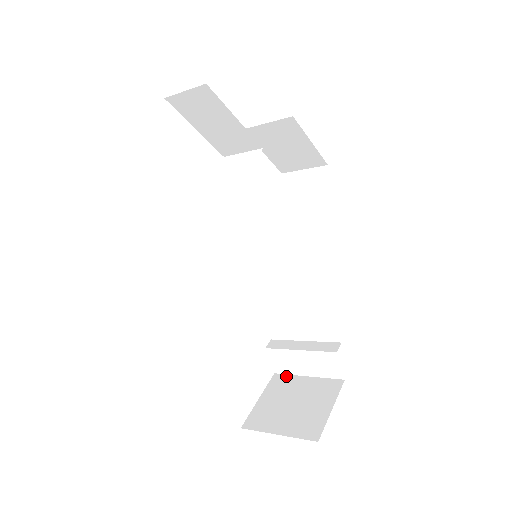
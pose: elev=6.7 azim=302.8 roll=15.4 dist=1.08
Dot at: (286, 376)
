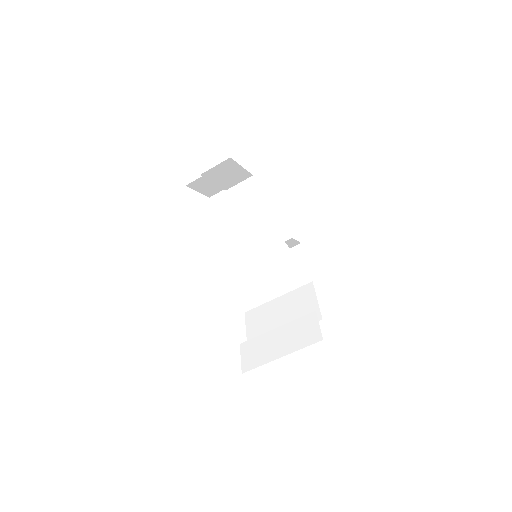
Dot at: (255, 365)
